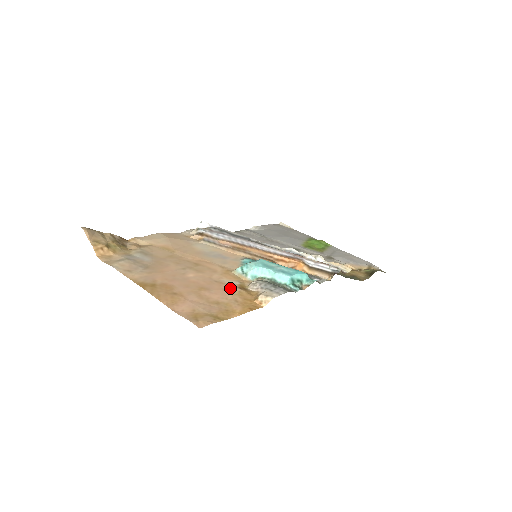
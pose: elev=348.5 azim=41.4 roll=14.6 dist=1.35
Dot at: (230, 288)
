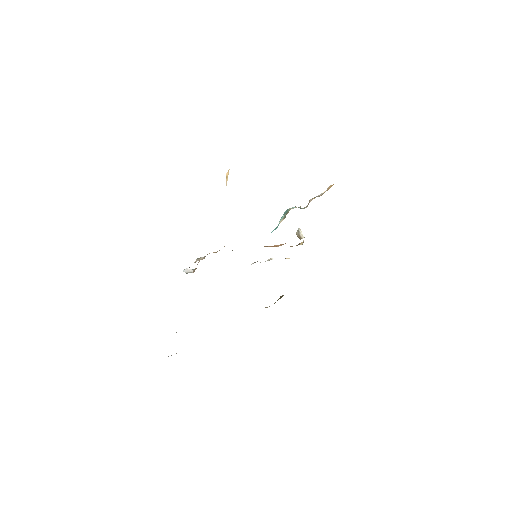
Dot at: occluded
